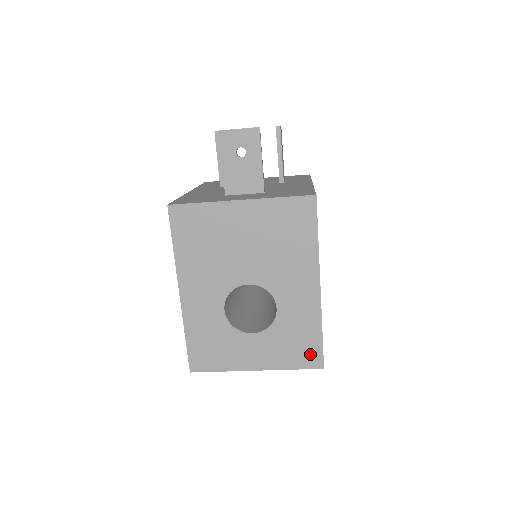
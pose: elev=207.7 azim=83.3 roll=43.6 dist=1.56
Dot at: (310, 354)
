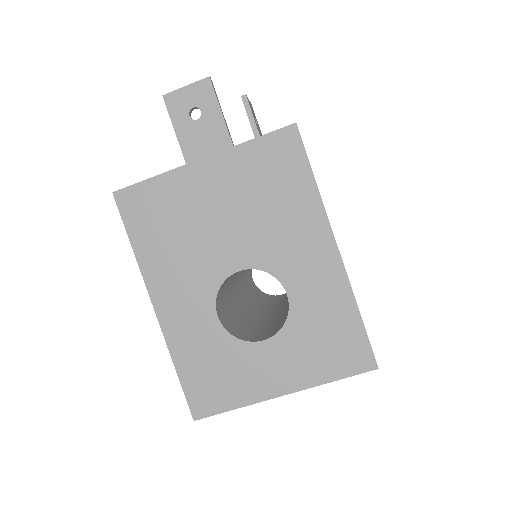
Dot at: (352, 351)
